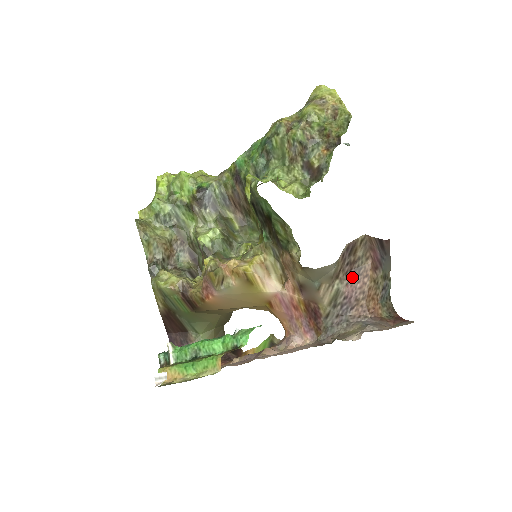
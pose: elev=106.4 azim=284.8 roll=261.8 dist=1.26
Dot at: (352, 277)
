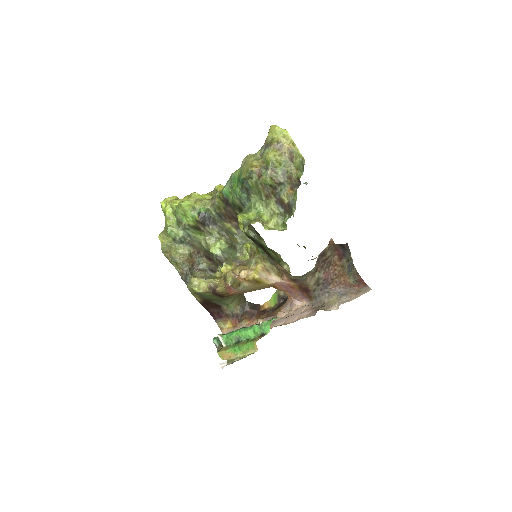
Dot at: (326, 268)
